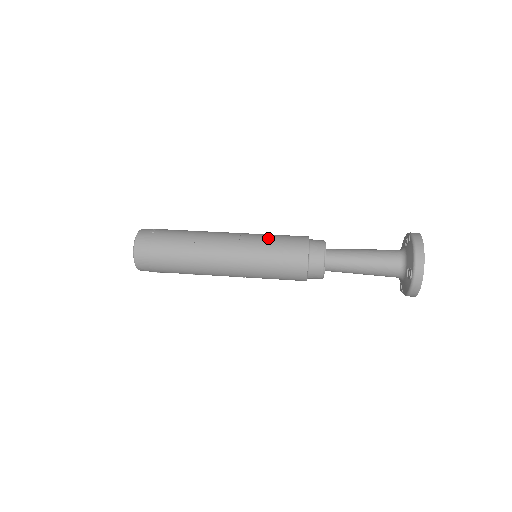
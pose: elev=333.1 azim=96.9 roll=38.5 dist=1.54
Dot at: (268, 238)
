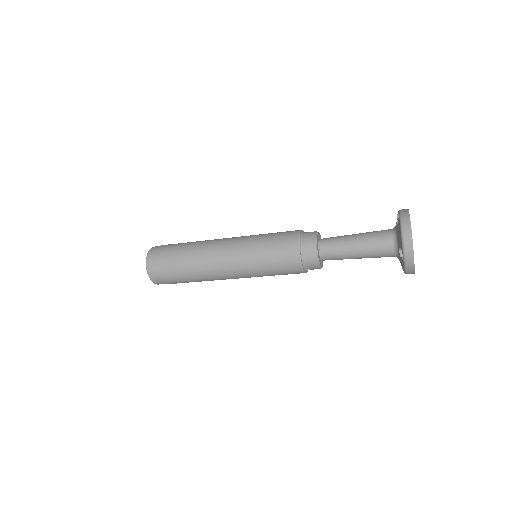
Dot at: (261, 239)
